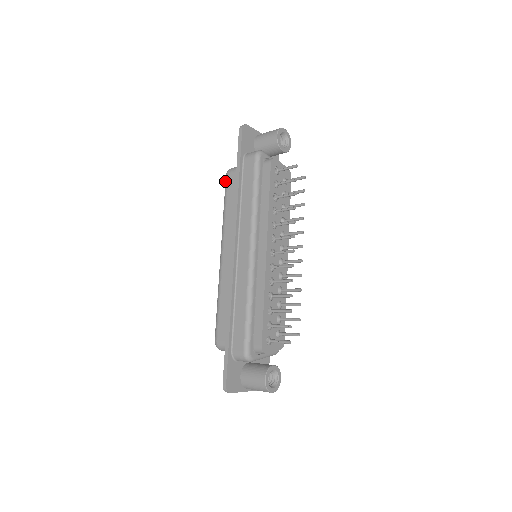
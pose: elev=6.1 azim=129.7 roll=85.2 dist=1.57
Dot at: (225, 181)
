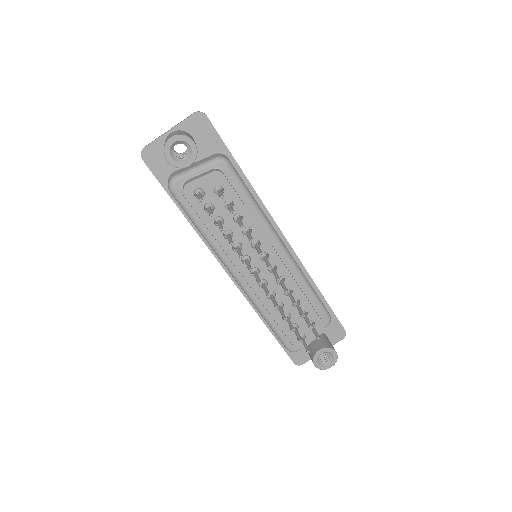
Dot at: occluded
